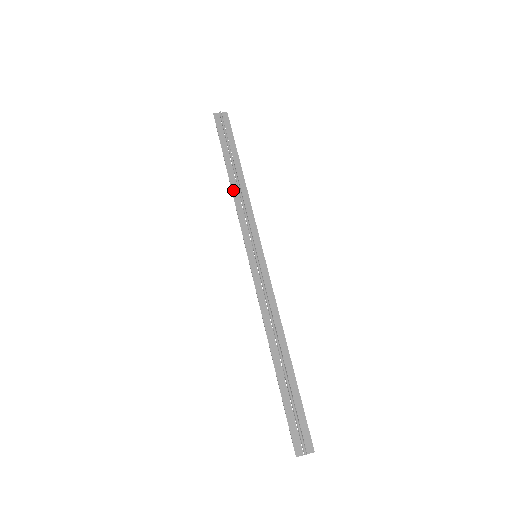
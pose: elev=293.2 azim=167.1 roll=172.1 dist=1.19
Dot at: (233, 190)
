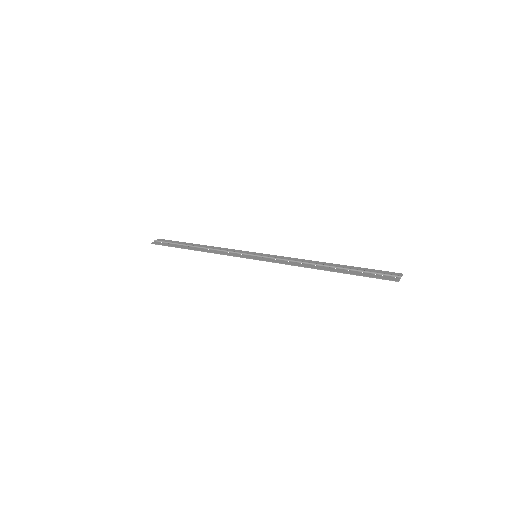
Dot at: (205, 251)
